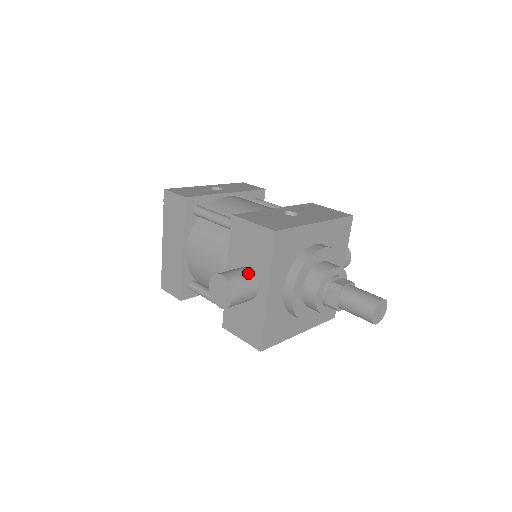
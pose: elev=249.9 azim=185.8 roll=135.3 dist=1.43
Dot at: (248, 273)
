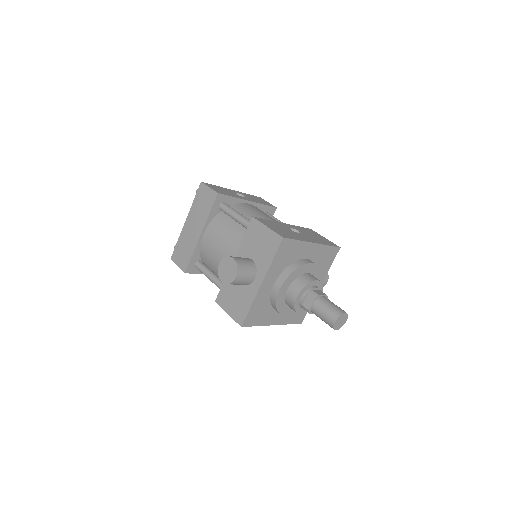
Dot at: (252, 263)
